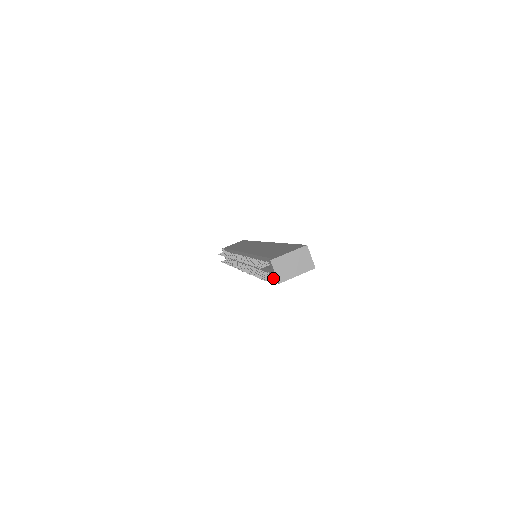
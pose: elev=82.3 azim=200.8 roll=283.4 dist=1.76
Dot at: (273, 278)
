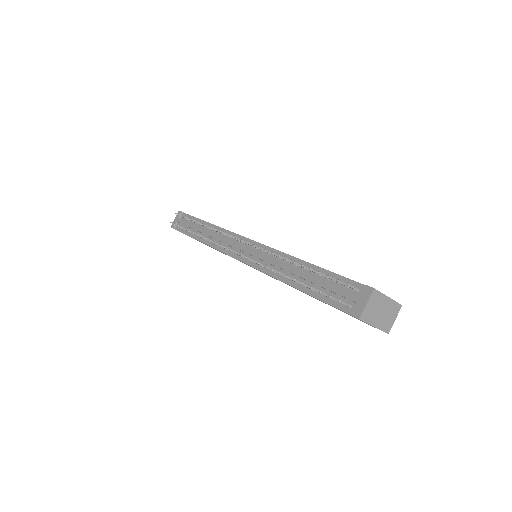
Dot at: (331, 304)
